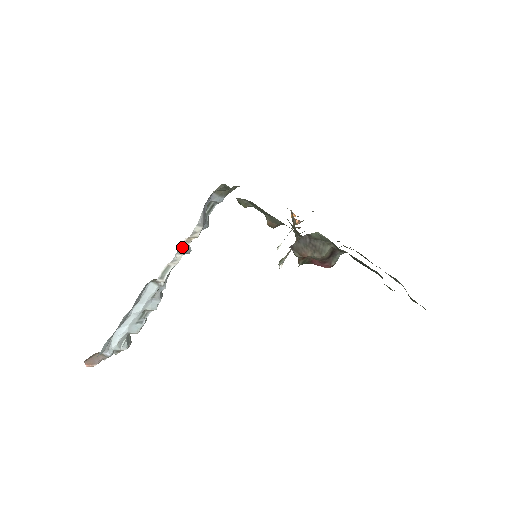
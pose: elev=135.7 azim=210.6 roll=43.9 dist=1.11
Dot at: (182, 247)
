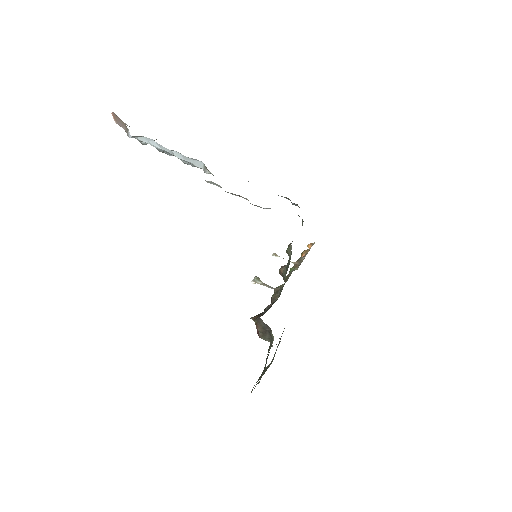
Dot at: occluded
